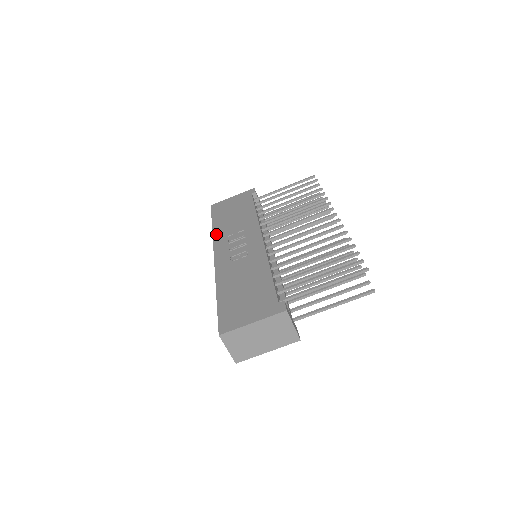
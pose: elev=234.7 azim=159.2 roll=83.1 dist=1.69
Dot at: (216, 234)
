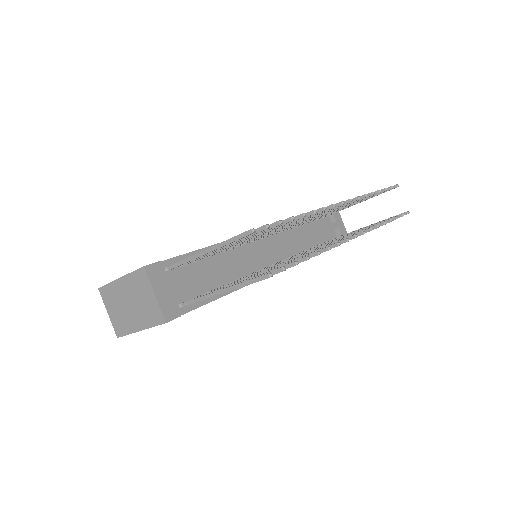
Dot at: occluded
